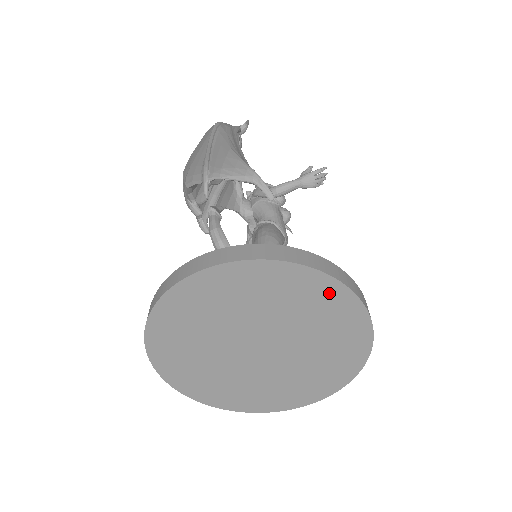
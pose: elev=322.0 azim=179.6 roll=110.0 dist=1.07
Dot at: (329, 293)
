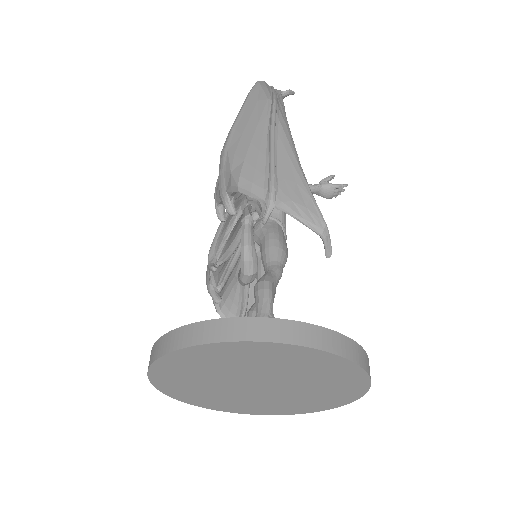
Dot at: (352, 378)
